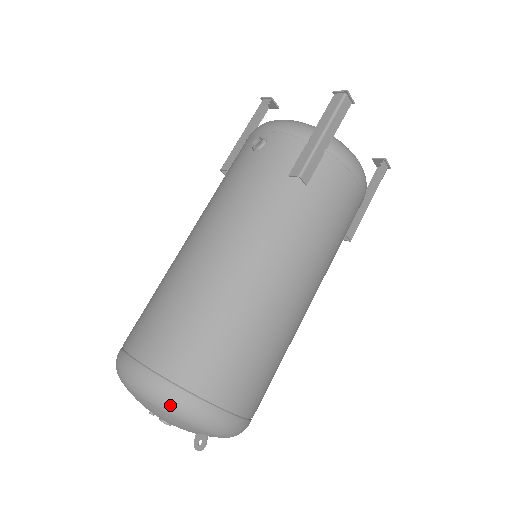
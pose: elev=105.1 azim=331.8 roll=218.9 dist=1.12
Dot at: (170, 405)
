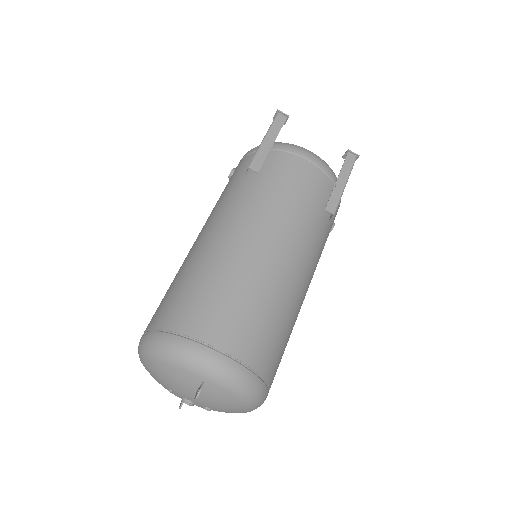
Dot at: (159, 350)
